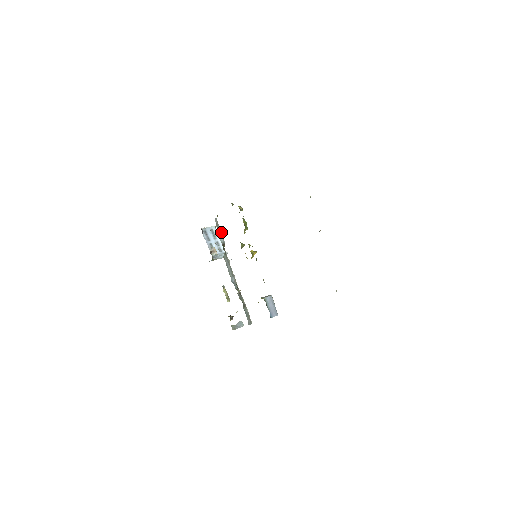
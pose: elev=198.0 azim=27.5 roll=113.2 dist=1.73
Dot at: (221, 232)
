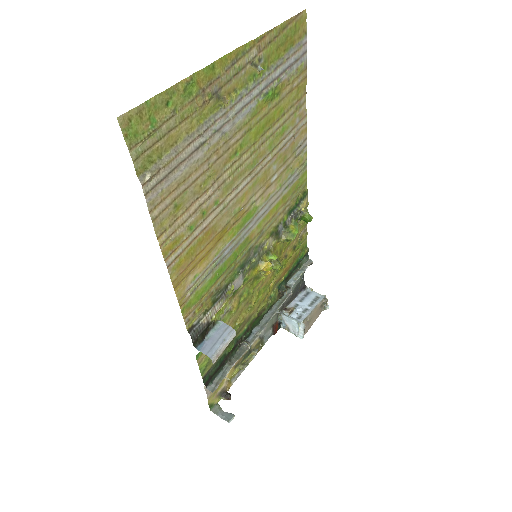
Dot at: (300, 275)
